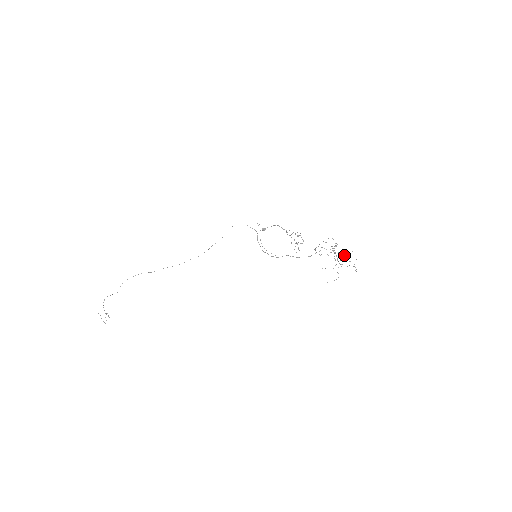
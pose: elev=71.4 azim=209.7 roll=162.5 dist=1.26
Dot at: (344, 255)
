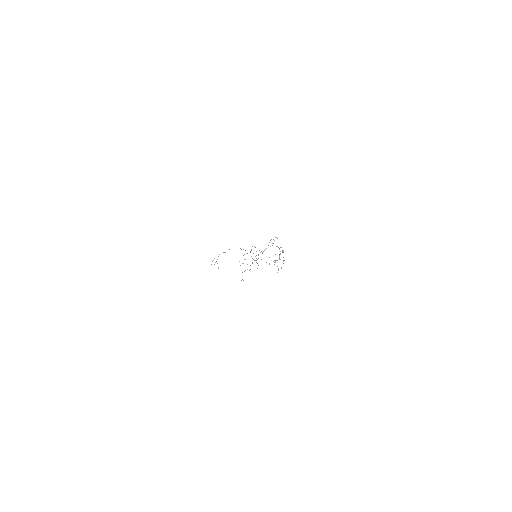
Dot at: occluded
